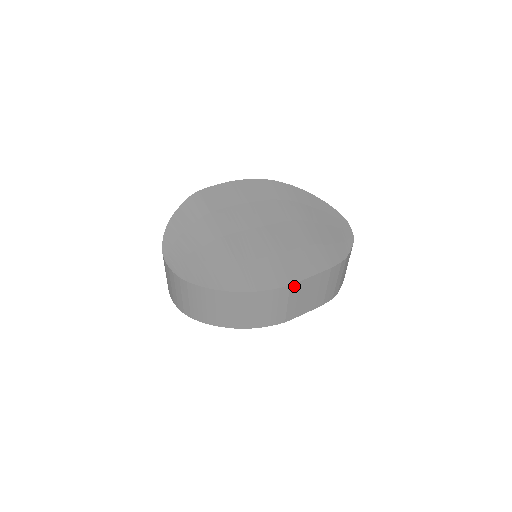
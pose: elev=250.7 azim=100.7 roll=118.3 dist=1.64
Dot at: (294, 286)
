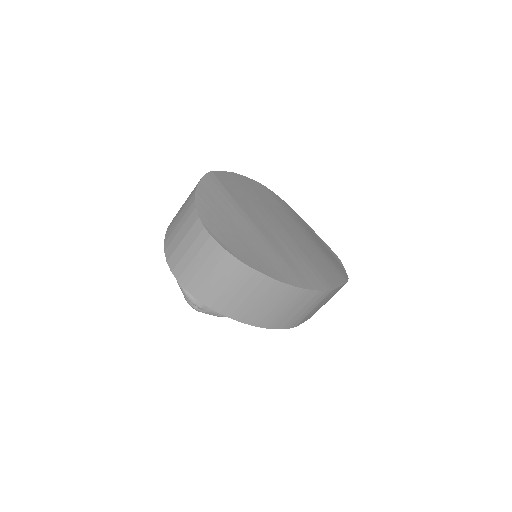
Dot at: (332, 291)
